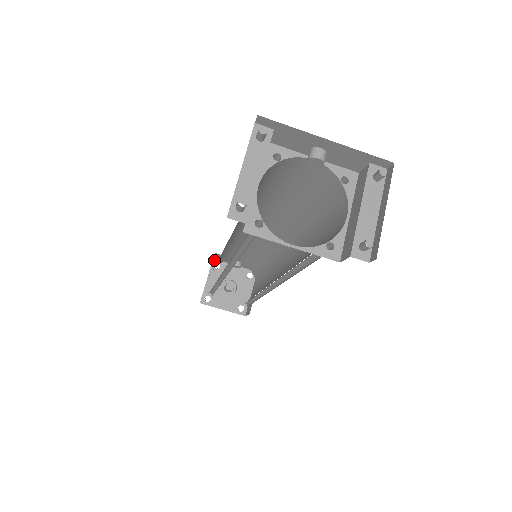
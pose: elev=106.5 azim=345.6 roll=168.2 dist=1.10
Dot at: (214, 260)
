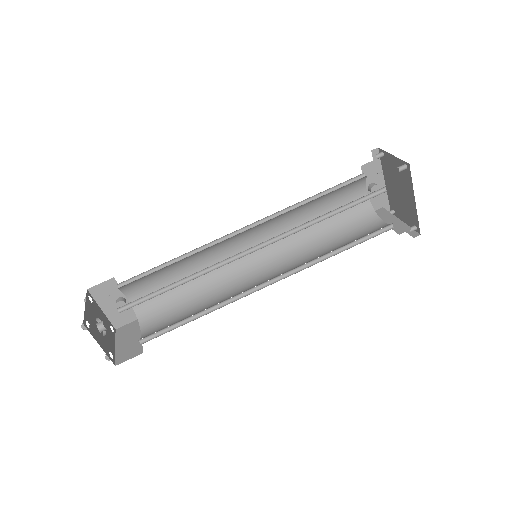
Dot at: (88, 291)
